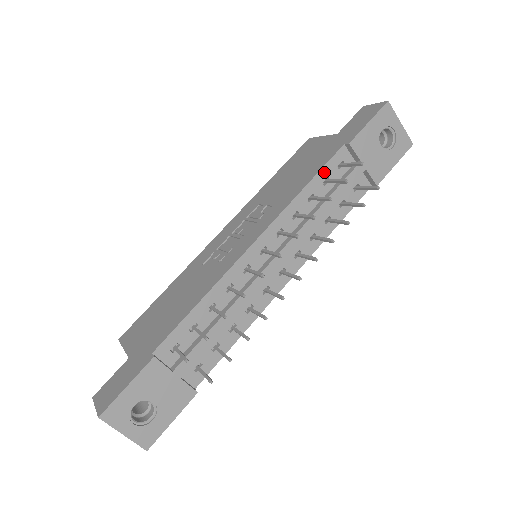
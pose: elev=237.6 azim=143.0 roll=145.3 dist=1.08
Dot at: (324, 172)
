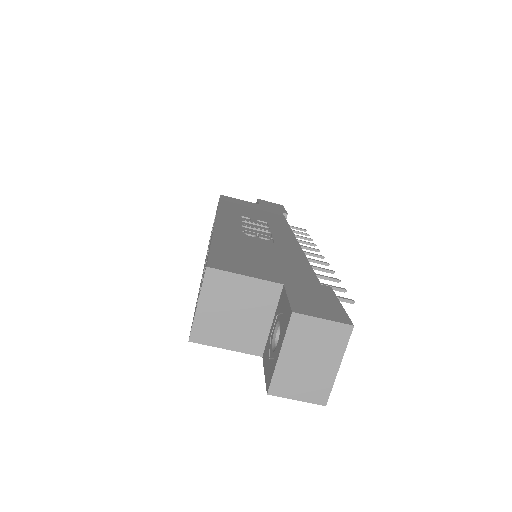
Dot at: occluded
